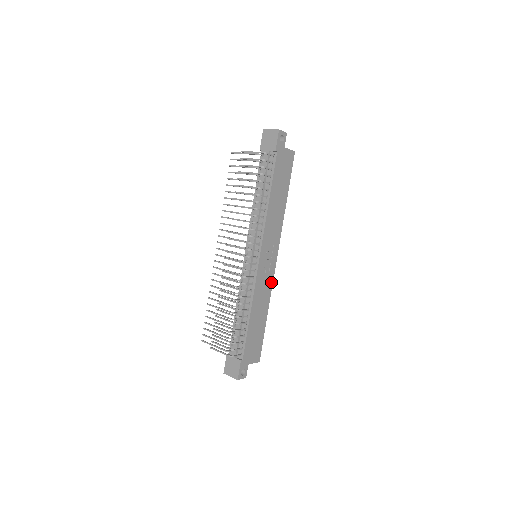
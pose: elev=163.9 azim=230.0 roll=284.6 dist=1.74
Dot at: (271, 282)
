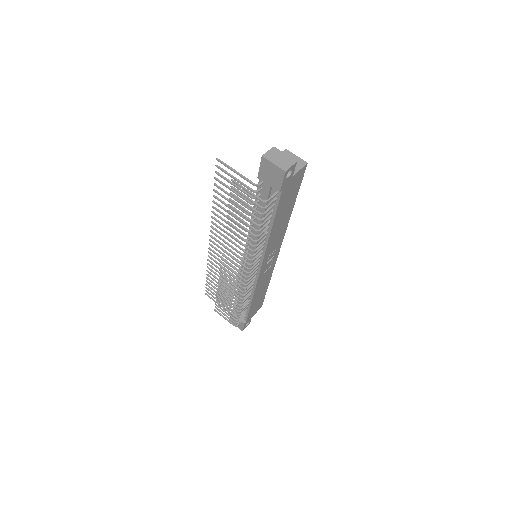
Dot at: (273, 267)
